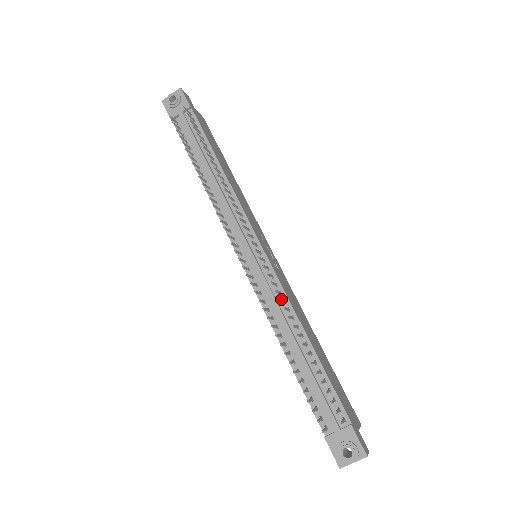
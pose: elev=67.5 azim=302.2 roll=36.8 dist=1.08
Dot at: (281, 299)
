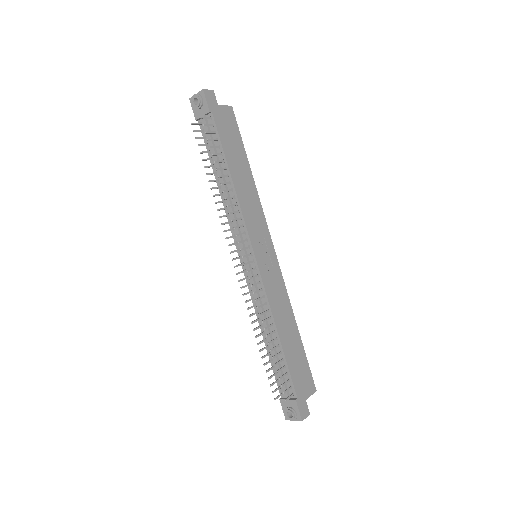
Dot at: (260, 306)
